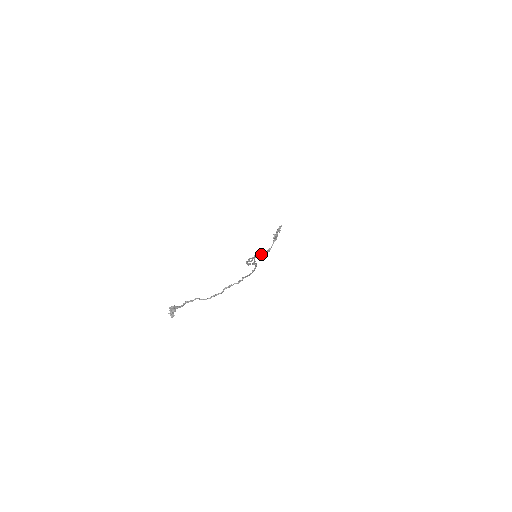
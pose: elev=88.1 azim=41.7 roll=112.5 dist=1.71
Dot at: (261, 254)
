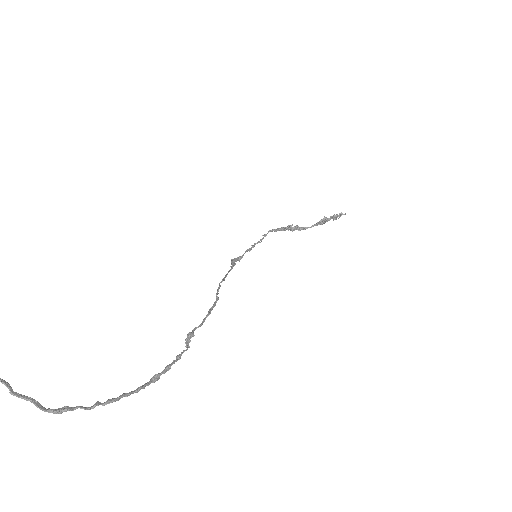
Dot at: (288, 227)
